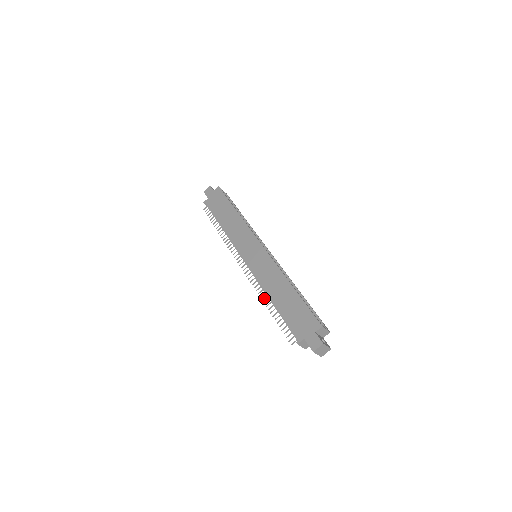
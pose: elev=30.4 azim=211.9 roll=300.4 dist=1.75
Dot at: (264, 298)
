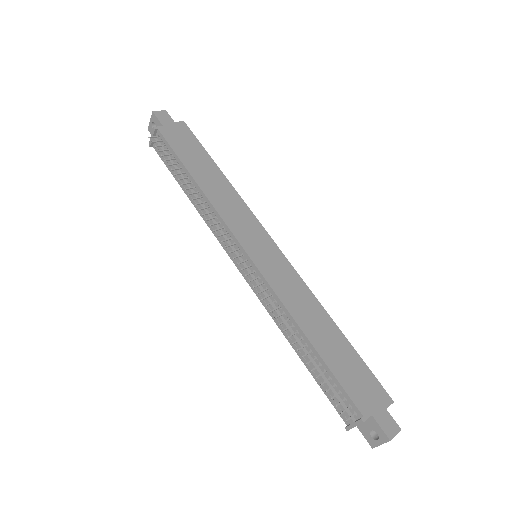
Dot at: (287, 328)
